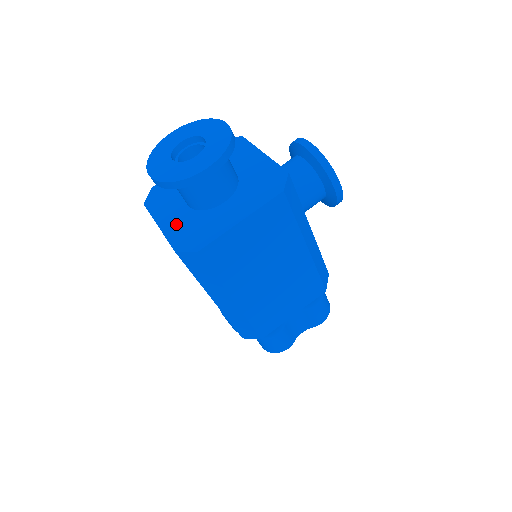
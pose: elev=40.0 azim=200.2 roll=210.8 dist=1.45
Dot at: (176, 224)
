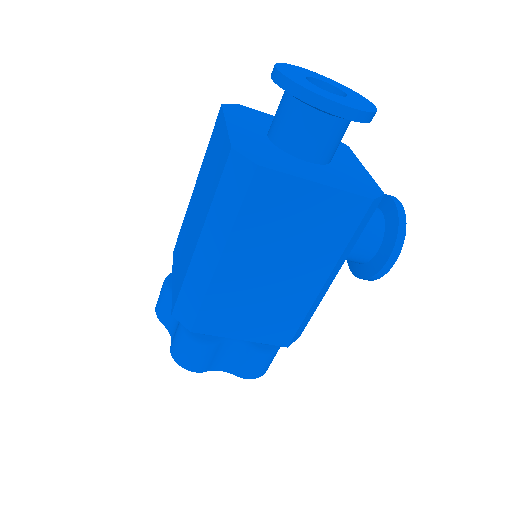
Dot at: (247, 136)
